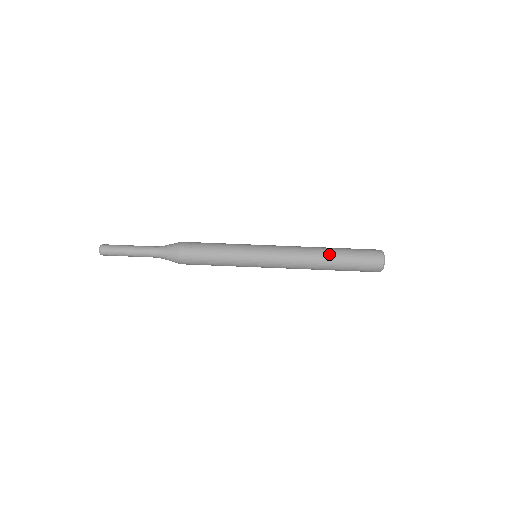
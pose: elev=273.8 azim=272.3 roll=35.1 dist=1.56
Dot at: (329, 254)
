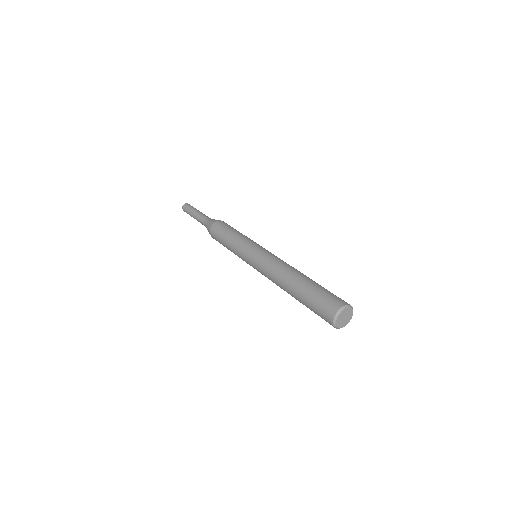
Dot at: occluded
